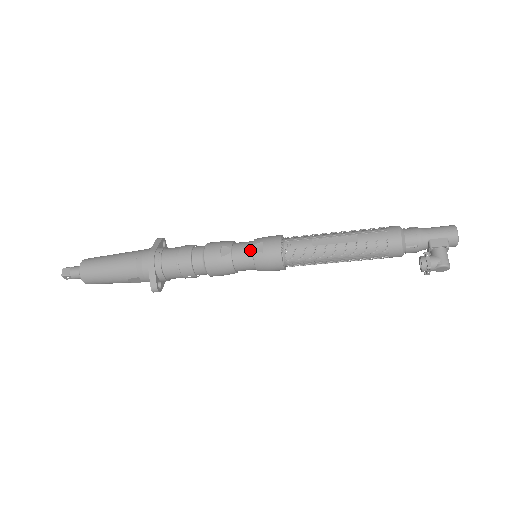
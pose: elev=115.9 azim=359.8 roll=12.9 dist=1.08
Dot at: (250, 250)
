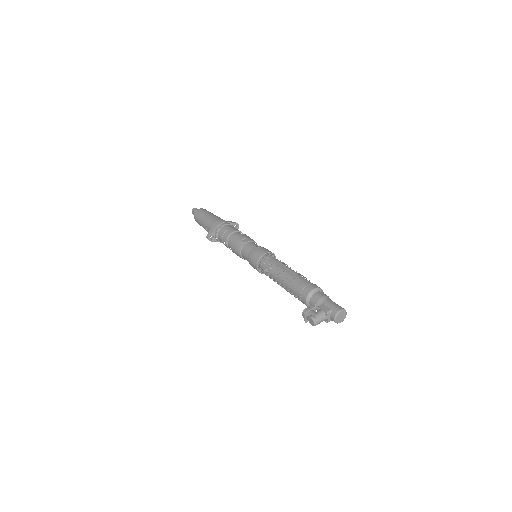
Dot at: (254, 247)
